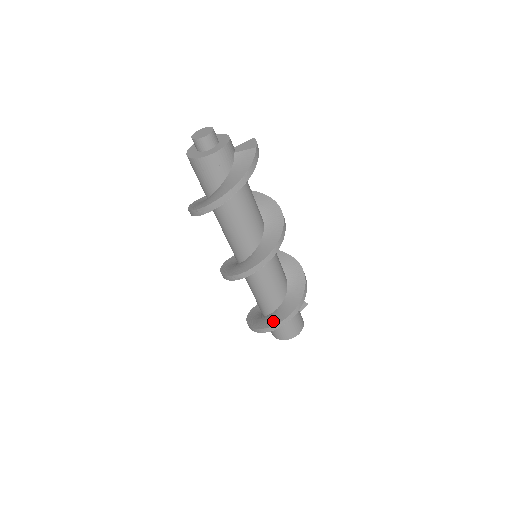
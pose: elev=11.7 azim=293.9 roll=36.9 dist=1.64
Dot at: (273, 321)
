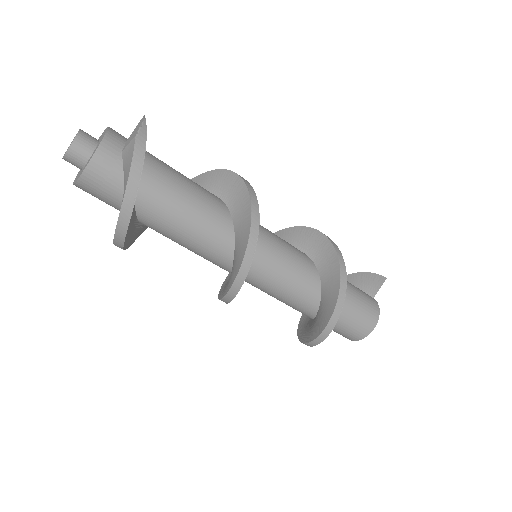
Dot at: (313, 333)
